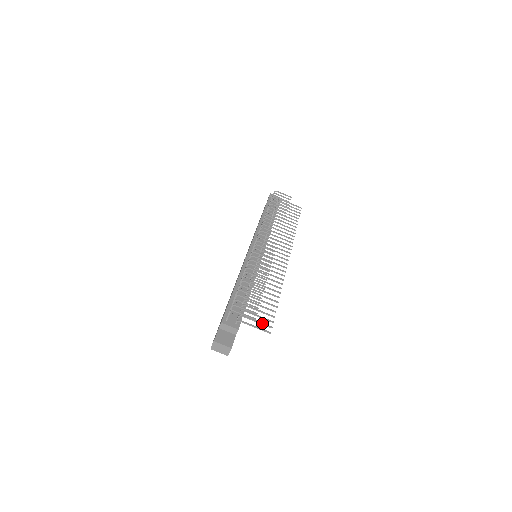
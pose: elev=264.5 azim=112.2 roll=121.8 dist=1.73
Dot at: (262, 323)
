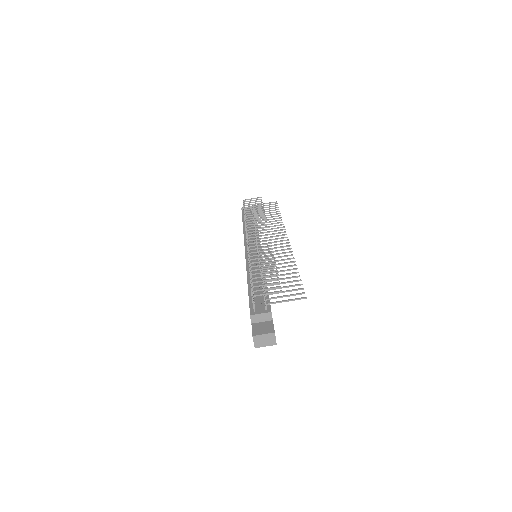
Dot at: (292, 294)
